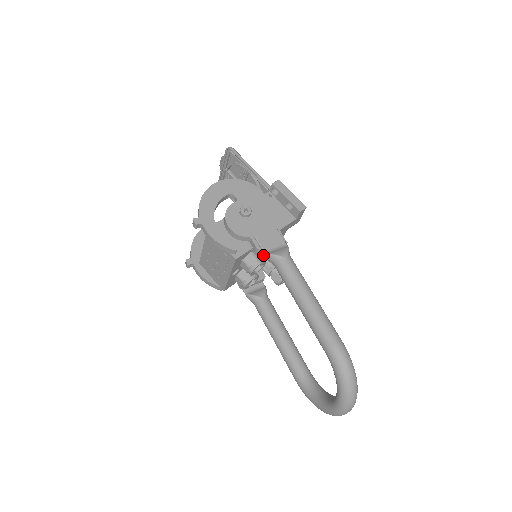
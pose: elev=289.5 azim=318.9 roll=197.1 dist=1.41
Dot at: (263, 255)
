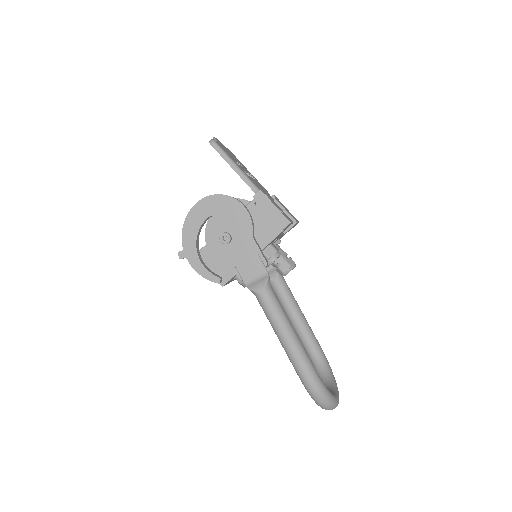
Dot at: occluded
